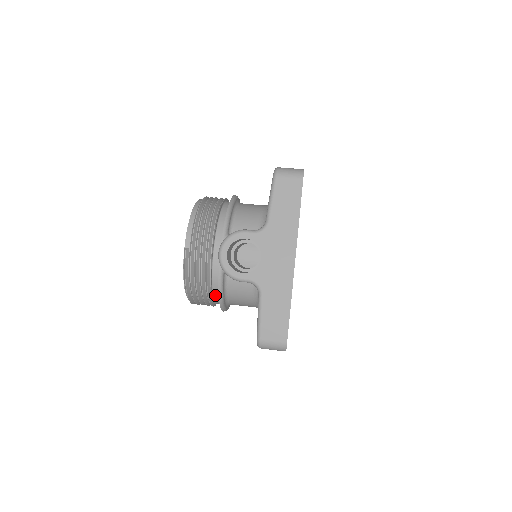
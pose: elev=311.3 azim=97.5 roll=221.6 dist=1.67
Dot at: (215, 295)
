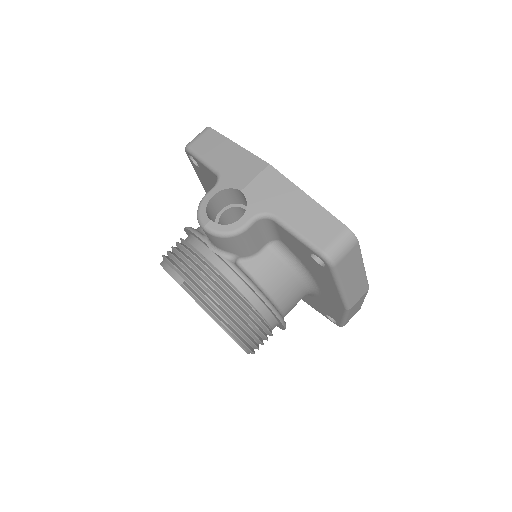
Dot at: (253, 303)
